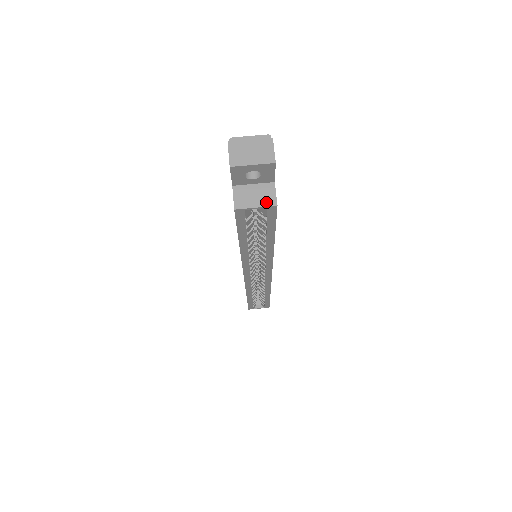
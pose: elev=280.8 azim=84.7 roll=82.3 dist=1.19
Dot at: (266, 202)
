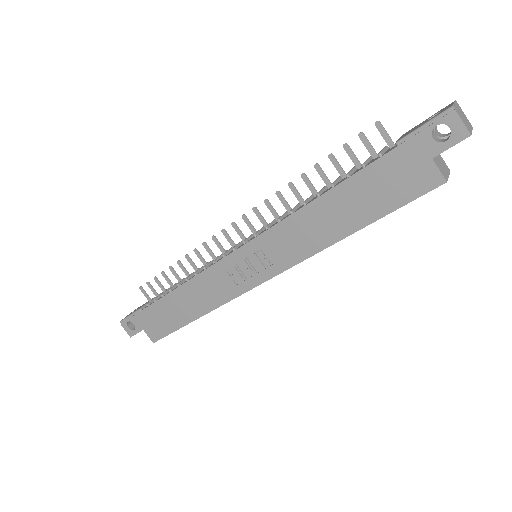
Dot at: (447, 169)
